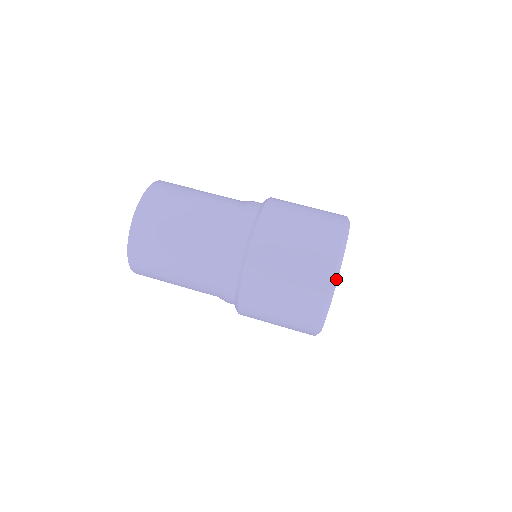
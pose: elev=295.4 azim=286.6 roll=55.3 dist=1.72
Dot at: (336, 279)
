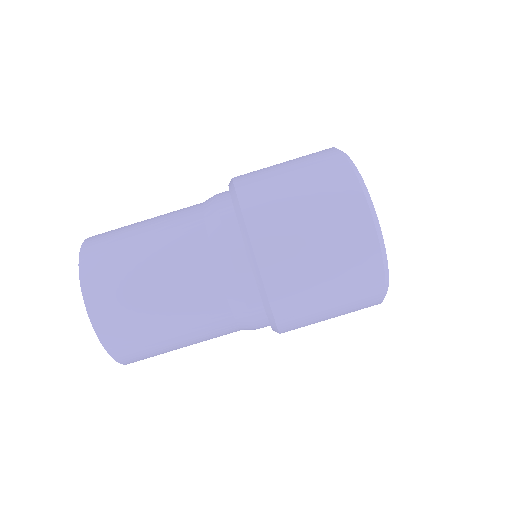
Dot at: (383, 247)
